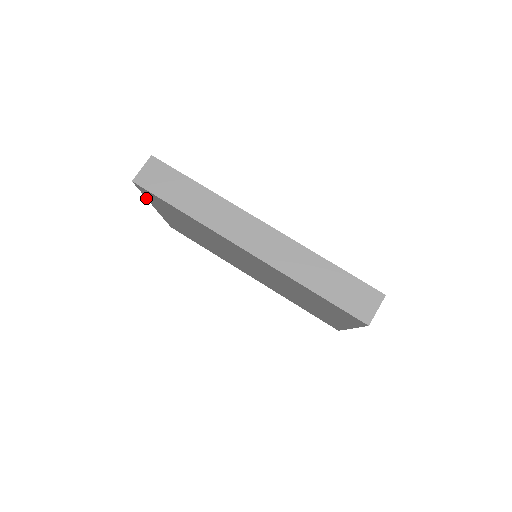
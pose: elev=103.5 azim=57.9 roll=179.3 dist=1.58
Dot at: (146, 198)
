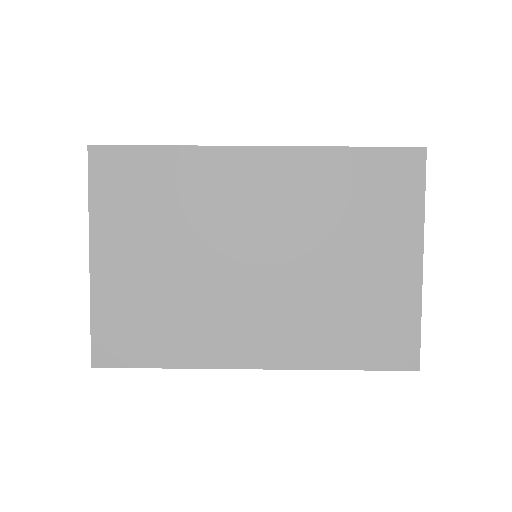
Dot at: occluded
